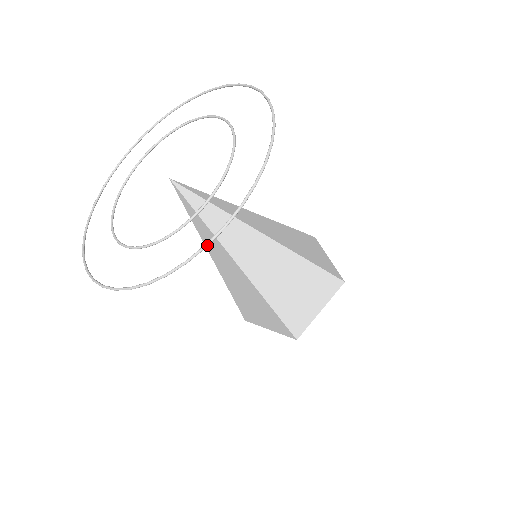
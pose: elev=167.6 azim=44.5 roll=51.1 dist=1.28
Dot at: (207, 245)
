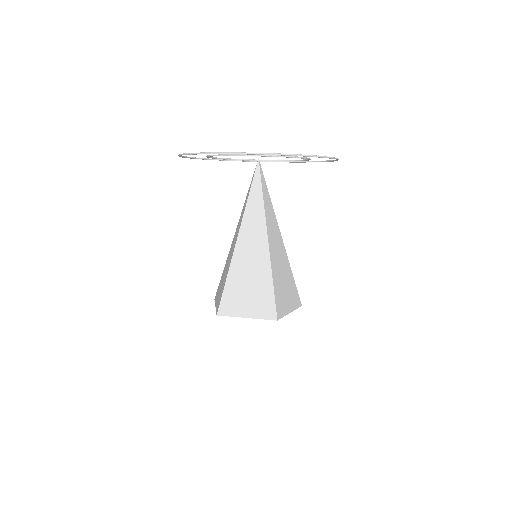
Dot at: (327, 157)
